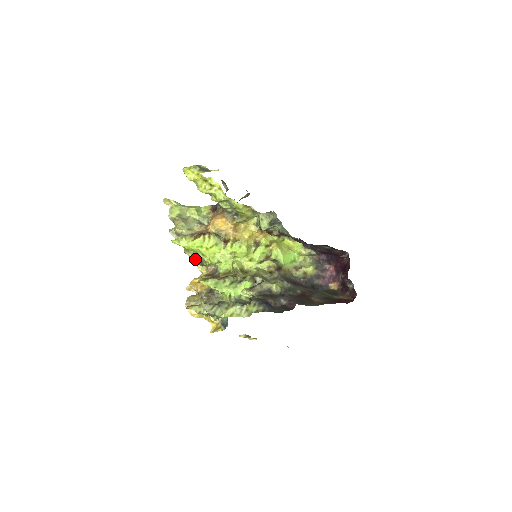
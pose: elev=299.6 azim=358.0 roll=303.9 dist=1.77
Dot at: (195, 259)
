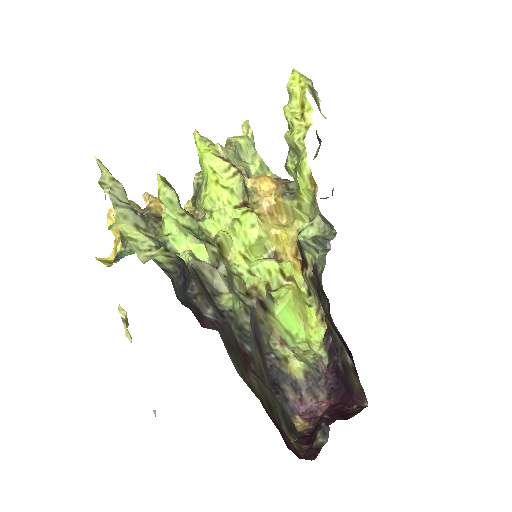
Dot at: (195, 189)
